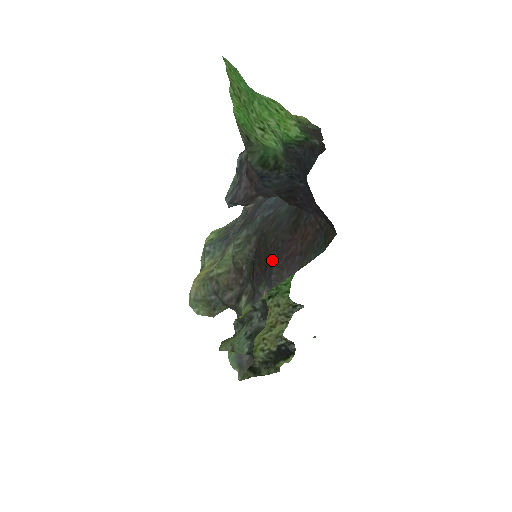
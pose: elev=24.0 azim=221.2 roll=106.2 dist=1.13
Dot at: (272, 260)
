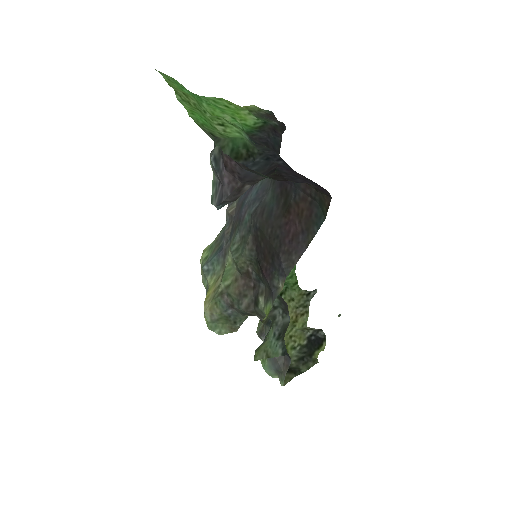
Dot at: (276, 249)
